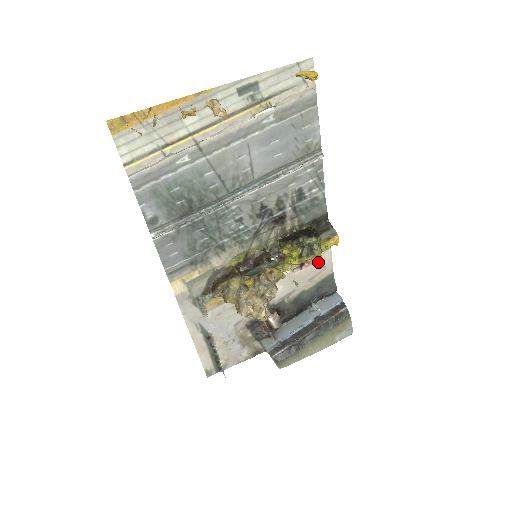
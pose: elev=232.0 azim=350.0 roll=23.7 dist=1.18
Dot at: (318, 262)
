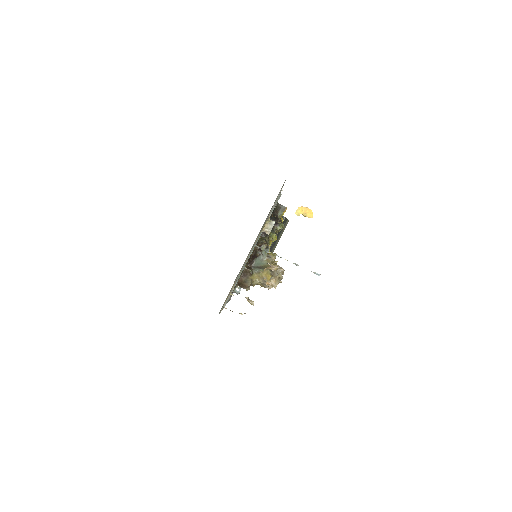
Dot at: occluded
